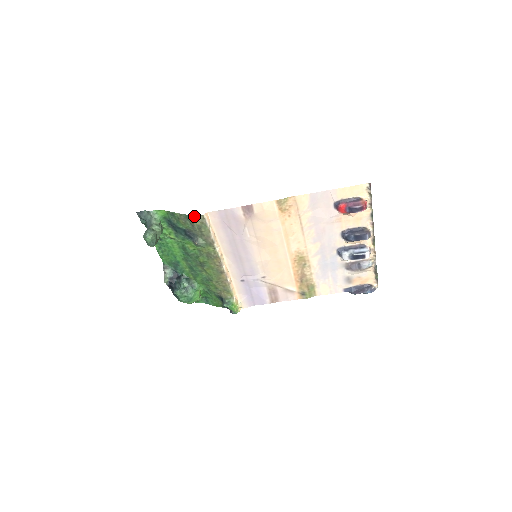
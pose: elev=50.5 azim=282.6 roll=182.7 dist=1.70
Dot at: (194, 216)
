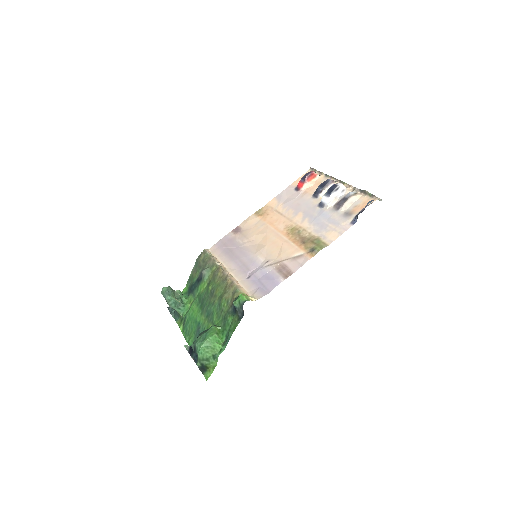
Dot at: (199, 256)
